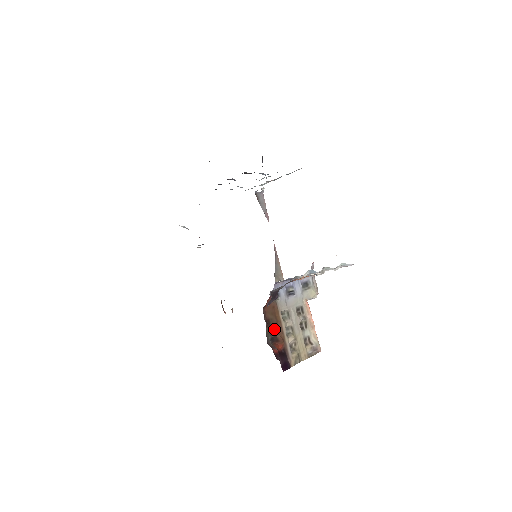
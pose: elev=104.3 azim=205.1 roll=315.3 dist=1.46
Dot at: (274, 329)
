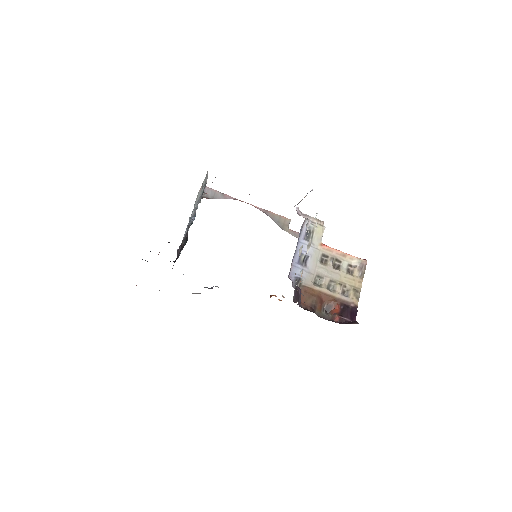
Dot at: (321, 304)
